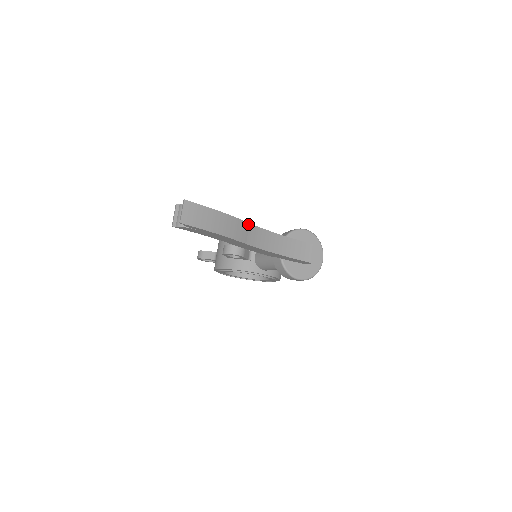
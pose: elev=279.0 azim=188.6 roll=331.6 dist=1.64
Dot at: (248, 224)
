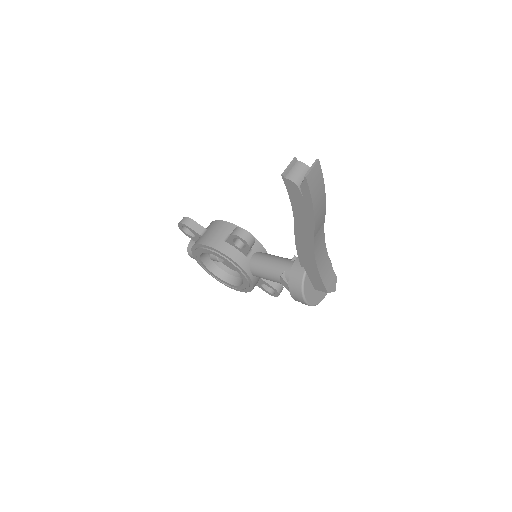
Dot at: (324, 222)
